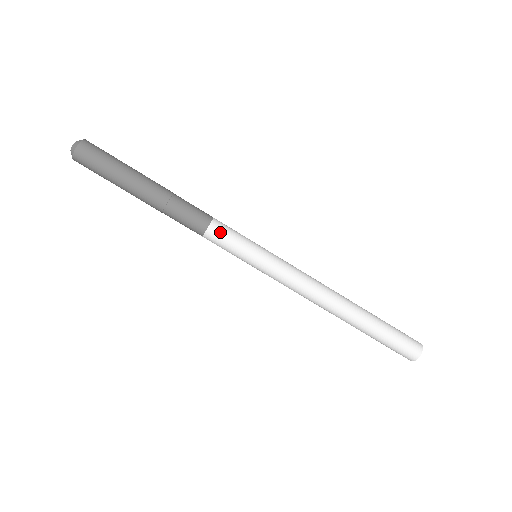
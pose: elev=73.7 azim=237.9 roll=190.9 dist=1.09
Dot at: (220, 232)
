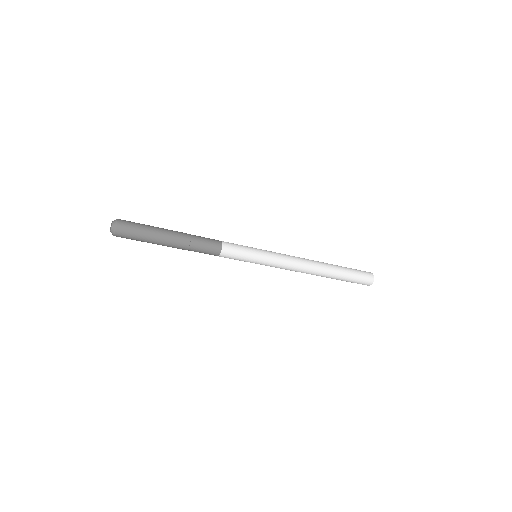
Dot at: occluded
